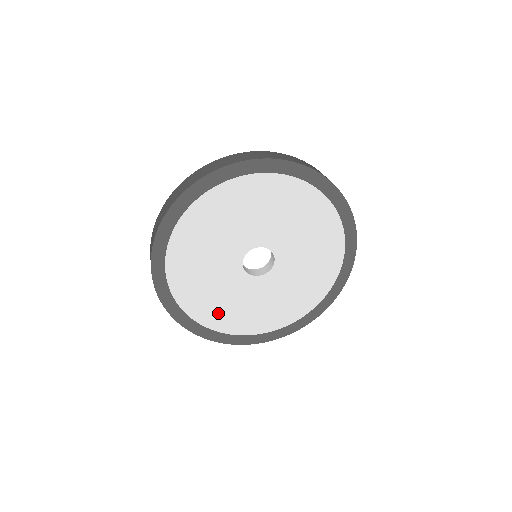
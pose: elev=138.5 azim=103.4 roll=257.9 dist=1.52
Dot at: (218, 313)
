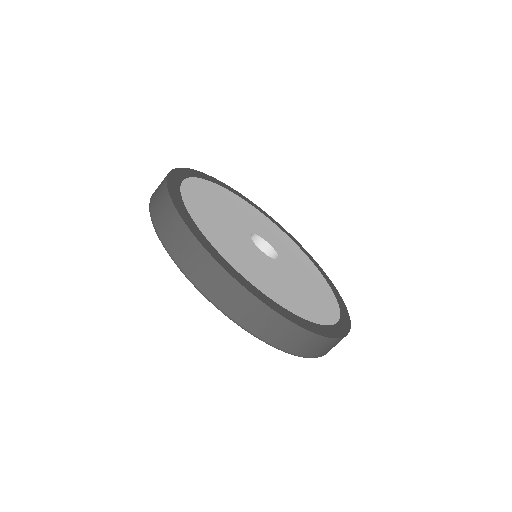
Dot at: (277, 291)
